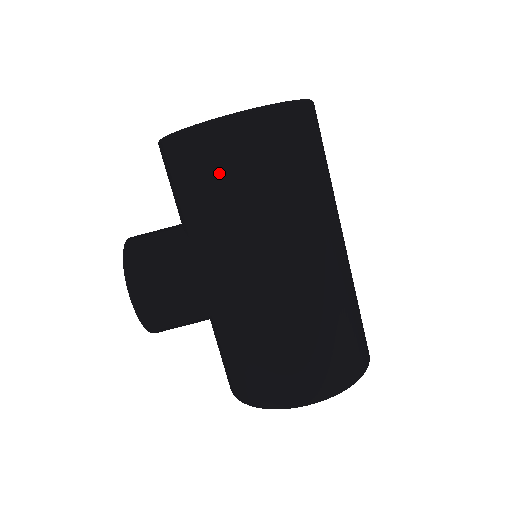
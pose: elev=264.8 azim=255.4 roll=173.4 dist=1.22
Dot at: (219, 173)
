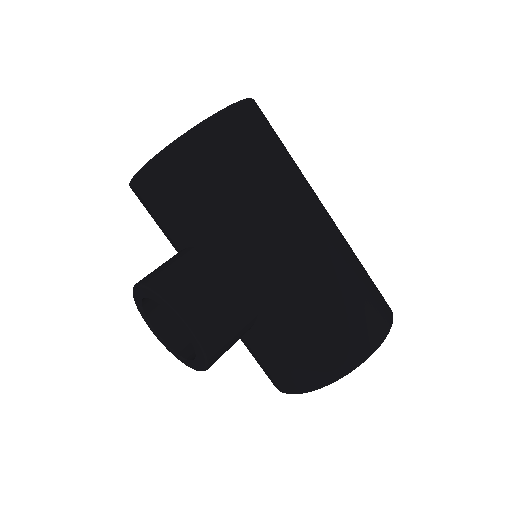
Dot at: (231, 162)
